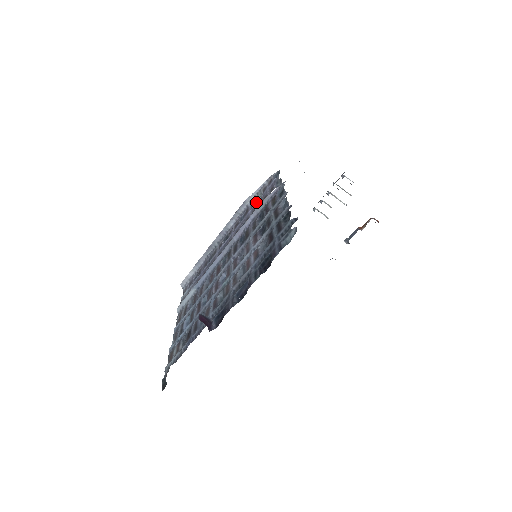
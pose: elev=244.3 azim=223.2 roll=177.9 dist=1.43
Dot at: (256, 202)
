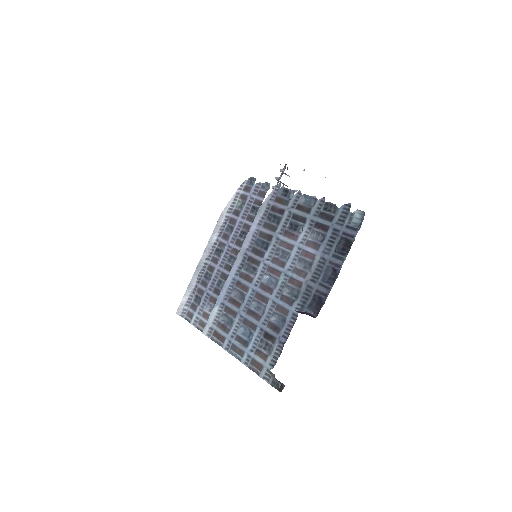
Dot at: (242, 210)
